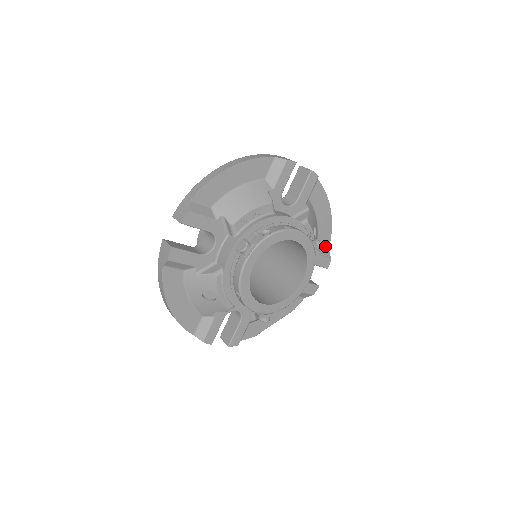
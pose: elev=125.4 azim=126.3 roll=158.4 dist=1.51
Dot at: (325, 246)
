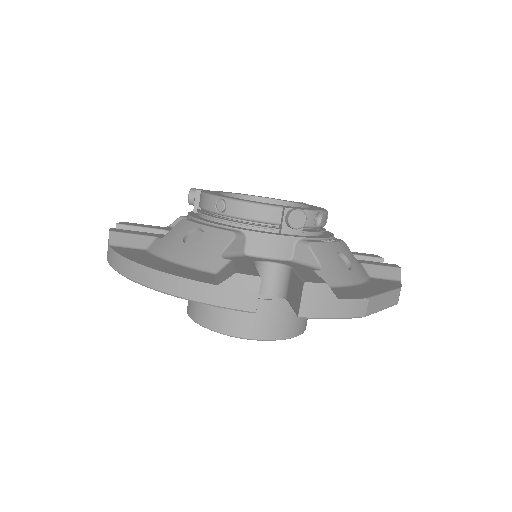
Dot at: occluded
